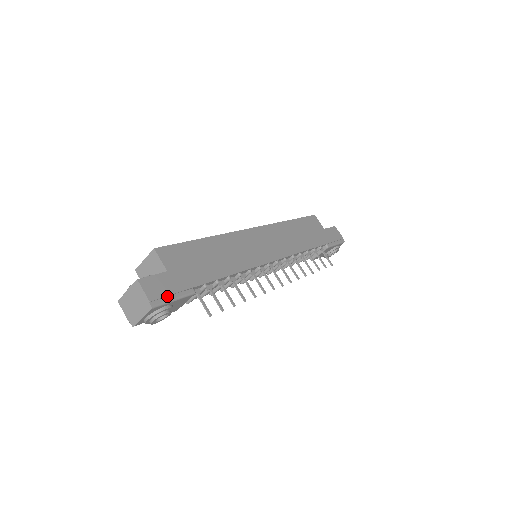
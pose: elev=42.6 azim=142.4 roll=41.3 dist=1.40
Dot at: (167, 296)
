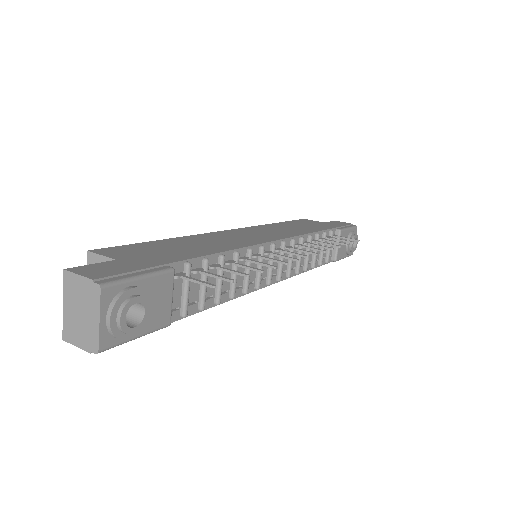
Dot at: (125, 275)
